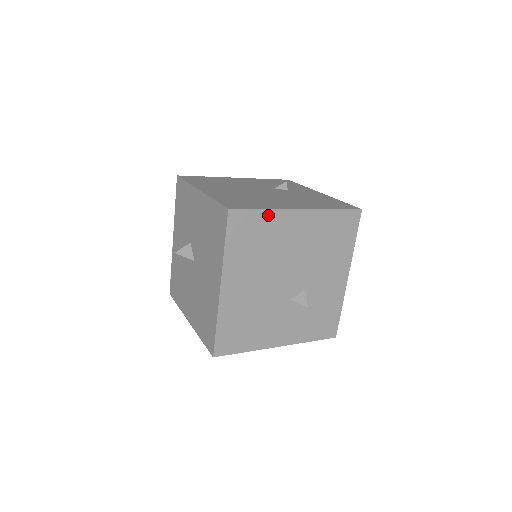
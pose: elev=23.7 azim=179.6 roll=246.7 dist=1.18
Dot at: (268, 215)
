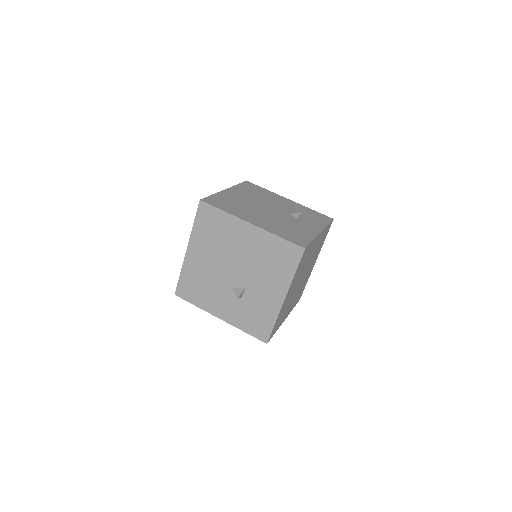
Dot at: (226, 216)
